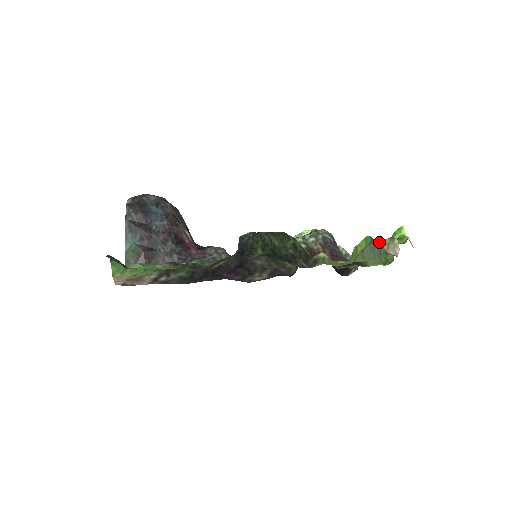
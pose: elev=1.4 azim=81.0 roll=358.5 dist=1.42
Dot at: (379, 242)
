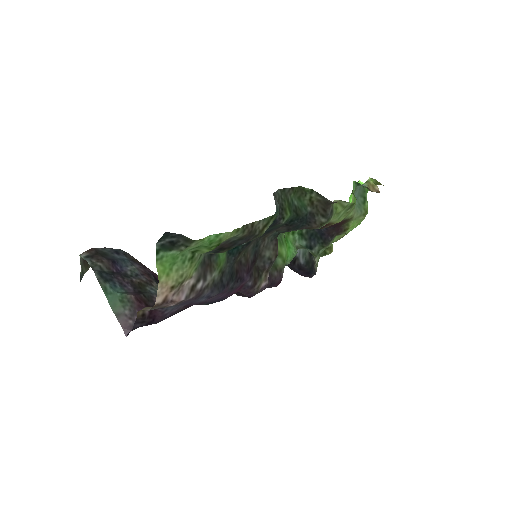
Dot at: (362, 185)
